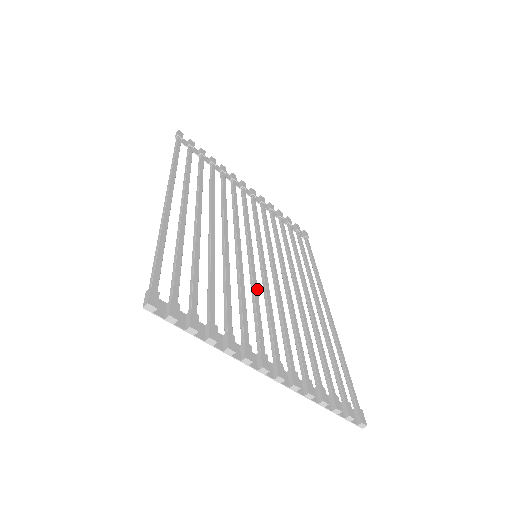
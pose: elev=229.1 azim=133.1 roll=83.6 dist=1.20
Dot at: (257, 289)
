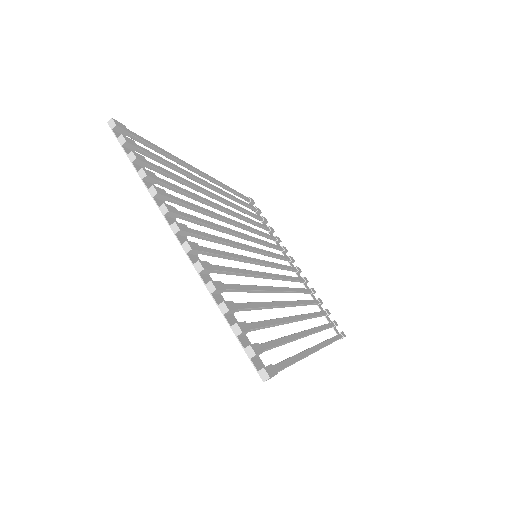
Dot at: (231, 243)
